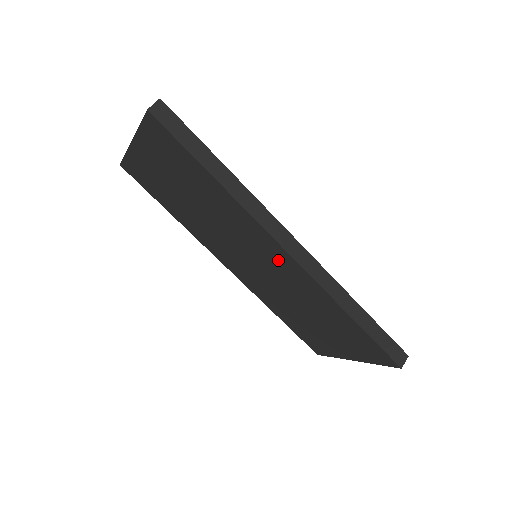
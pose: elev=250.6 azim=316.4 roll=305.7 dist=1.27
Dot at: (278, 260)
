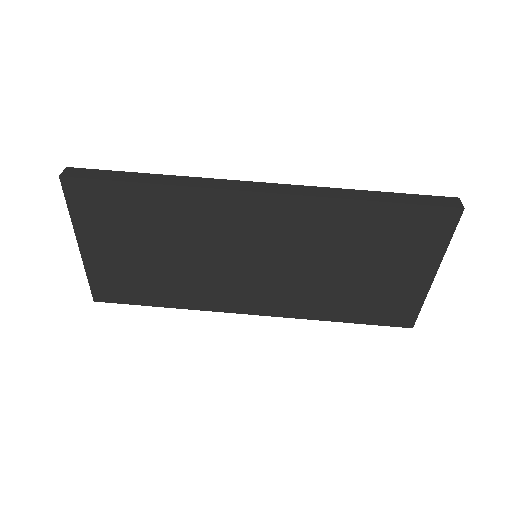
Dot at: (265, 219)
